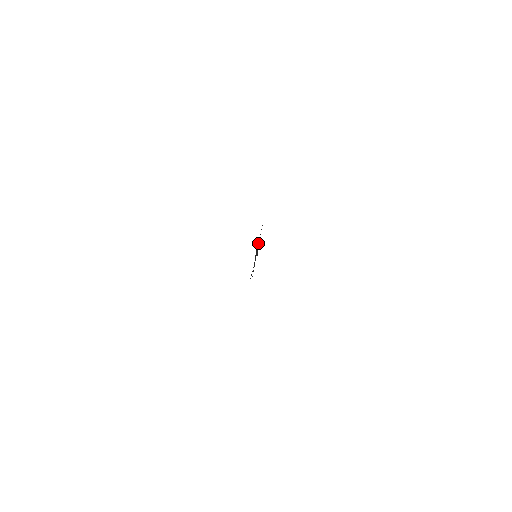
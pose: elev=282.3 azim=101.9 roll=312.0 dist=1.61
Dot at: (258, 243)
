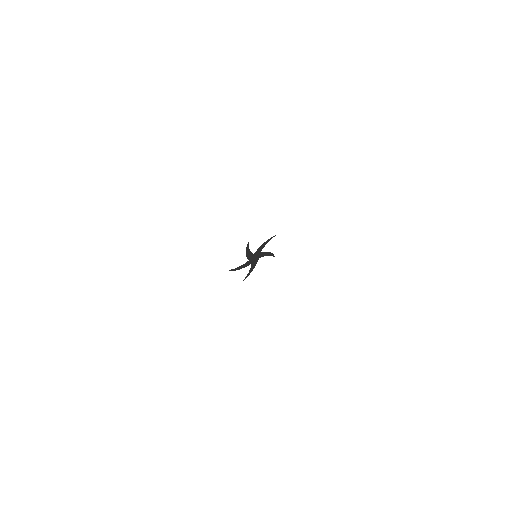
Dot at: (265, 253)
